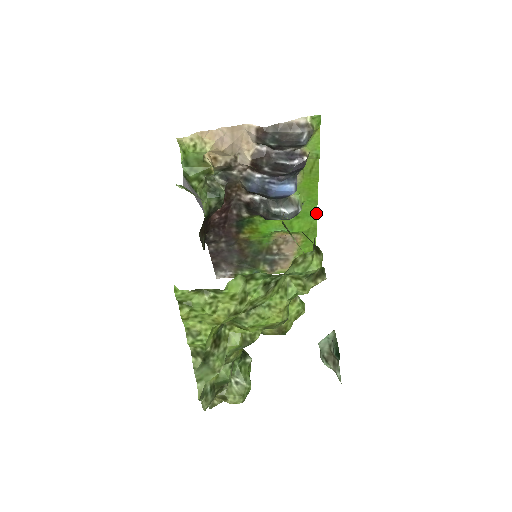
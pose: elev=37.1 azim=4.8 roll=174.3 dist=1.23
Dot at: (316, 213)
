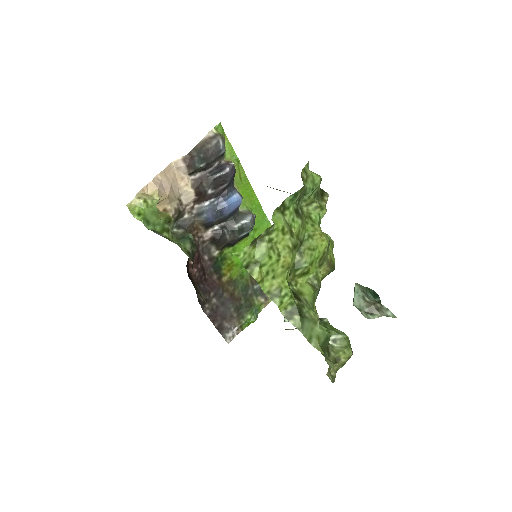
Dot at: (266, 217)
